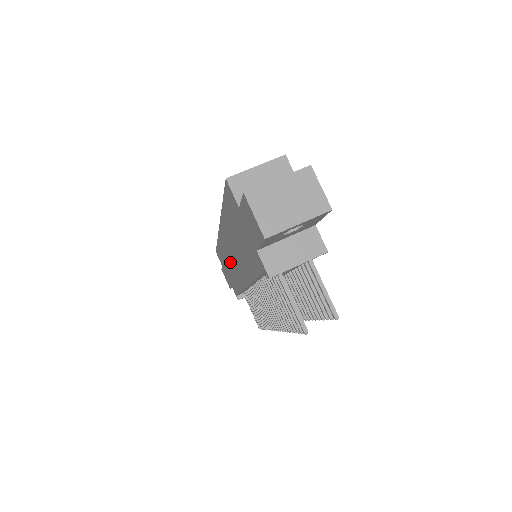
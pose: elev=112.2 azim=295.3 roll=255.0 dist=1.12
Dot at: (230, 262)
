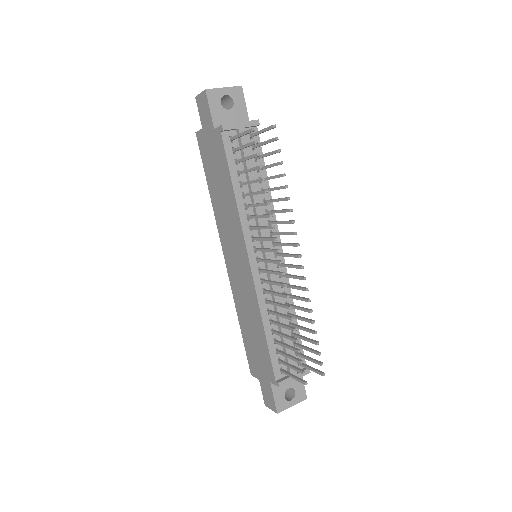
Dot at: (243, 291)
